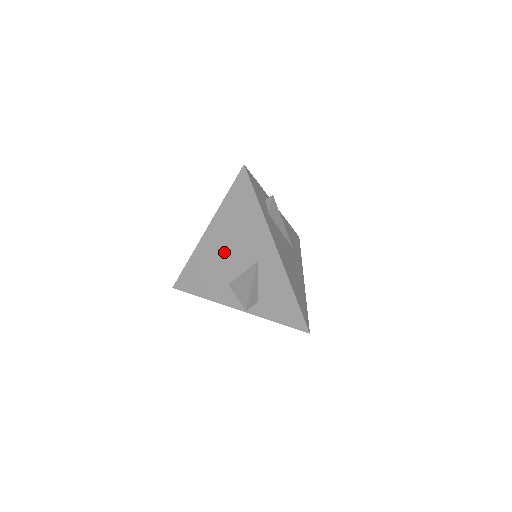
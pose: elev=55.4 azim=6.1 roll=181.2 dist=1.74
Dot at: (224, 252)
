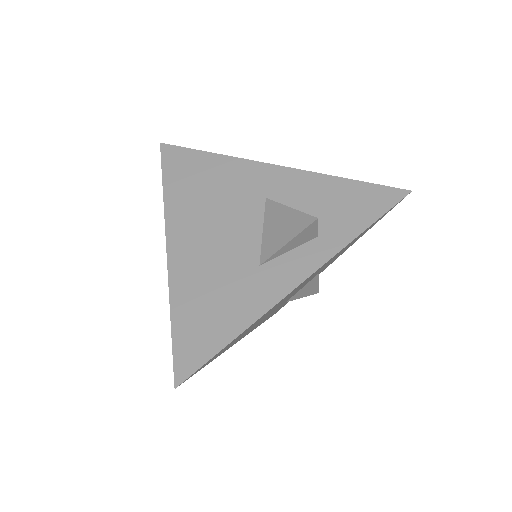
Dot at: (214, 237)
